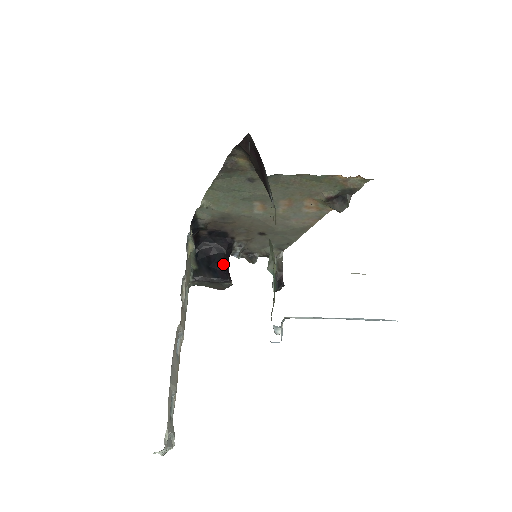
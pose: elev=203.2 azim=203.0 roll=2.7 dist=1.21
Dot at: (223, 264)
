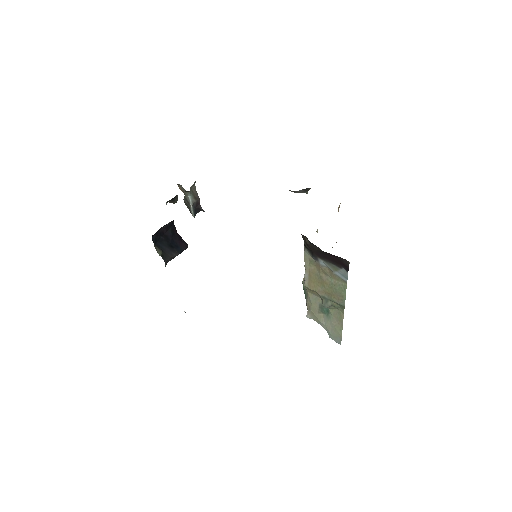
Dot at: (178, 235)
